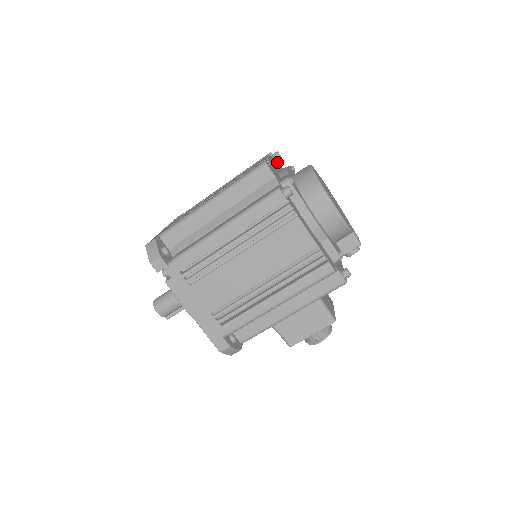
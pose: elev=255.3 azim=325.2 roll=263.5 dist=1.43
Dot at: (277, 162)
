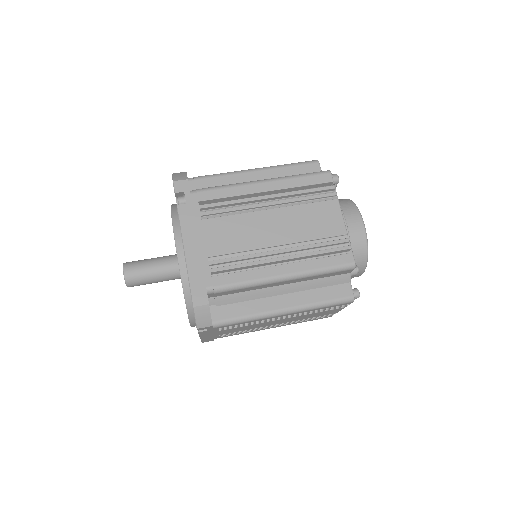
Dot at: occluded
